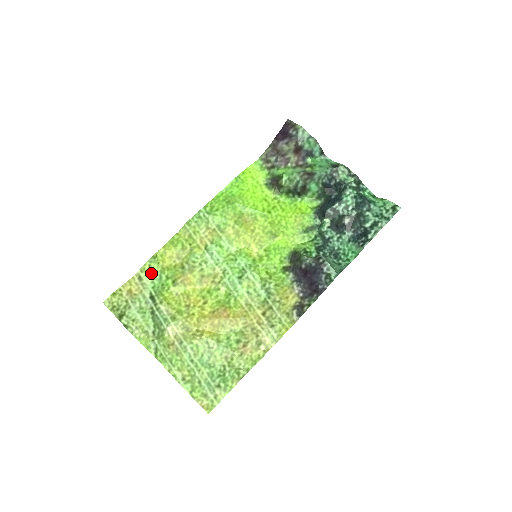
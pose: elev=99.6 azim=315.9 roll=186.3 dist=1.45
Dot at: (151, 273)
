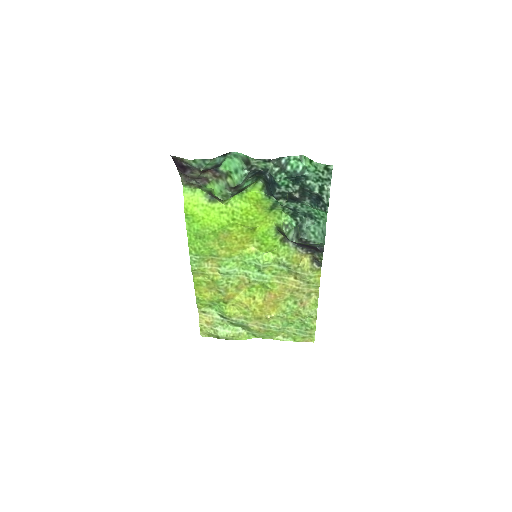
Dot at: (206, 306)
